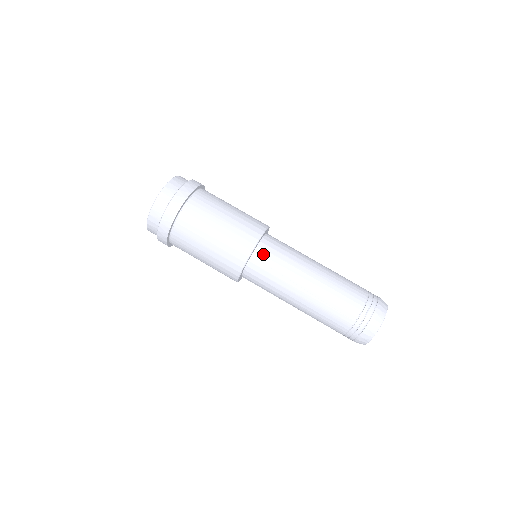
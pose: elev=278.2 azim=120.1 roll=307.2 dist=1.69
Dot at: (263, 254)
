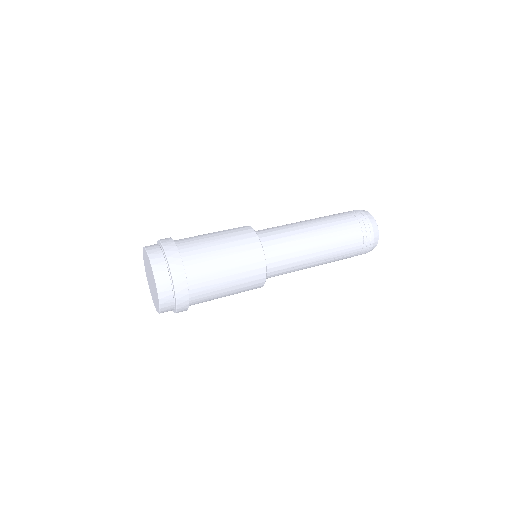
Dot at: (266, 240)
